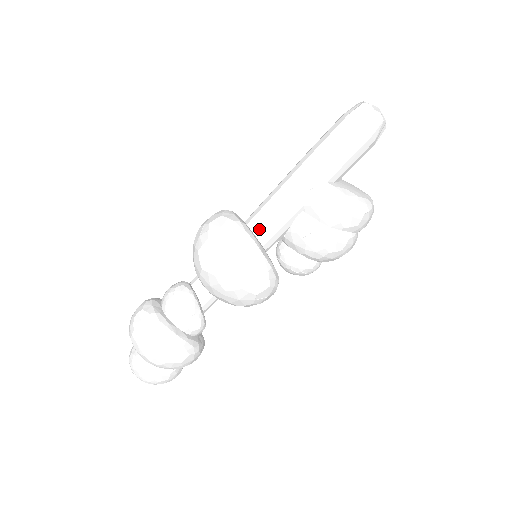
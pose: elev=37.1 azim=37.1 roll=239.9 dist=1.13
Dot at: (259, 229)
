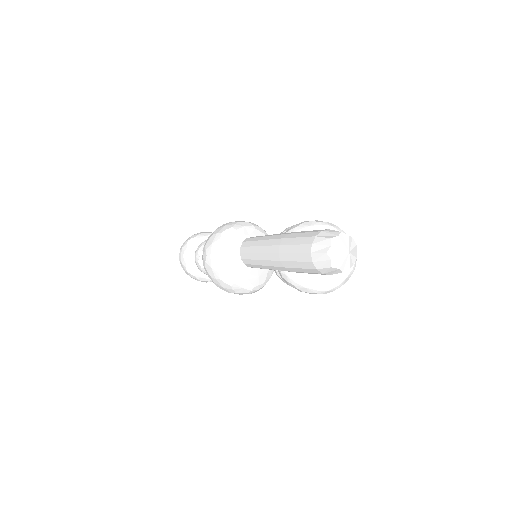
Dot at: (246, 264)
